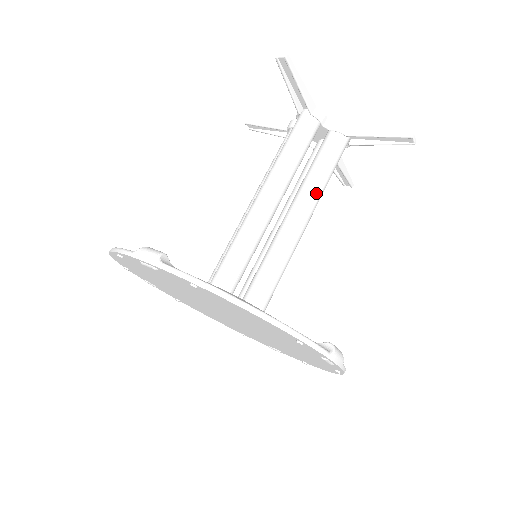
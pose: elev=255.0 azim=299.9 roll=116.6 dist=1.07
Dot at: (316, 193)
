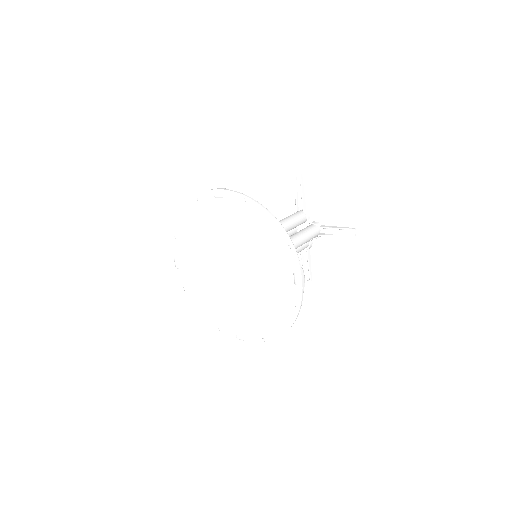
Dot at: (299, 240)
